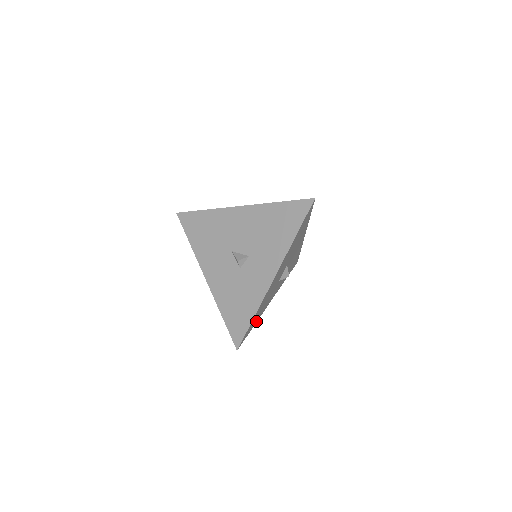
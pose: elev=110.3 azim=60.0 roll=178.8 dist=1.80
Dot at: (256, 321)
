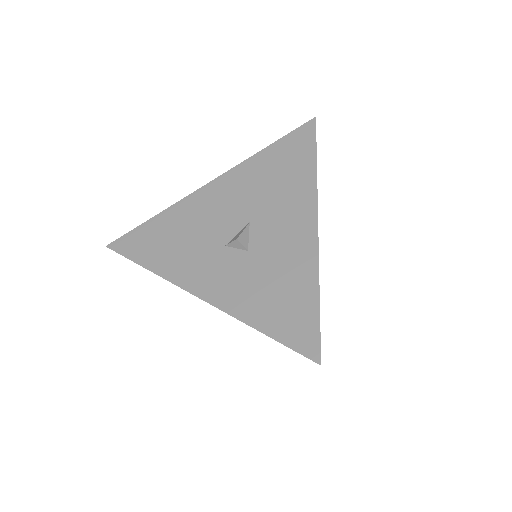
Dot at: occluded
